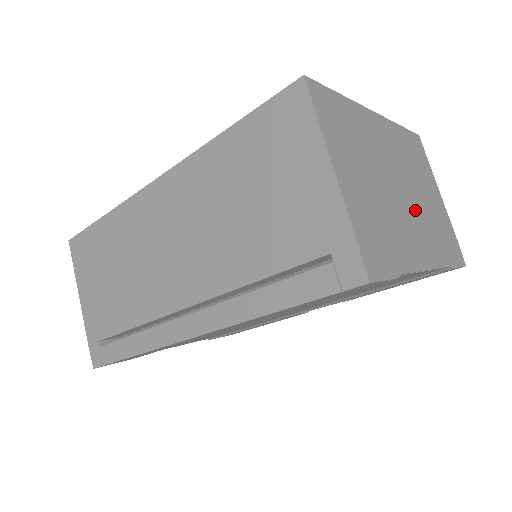
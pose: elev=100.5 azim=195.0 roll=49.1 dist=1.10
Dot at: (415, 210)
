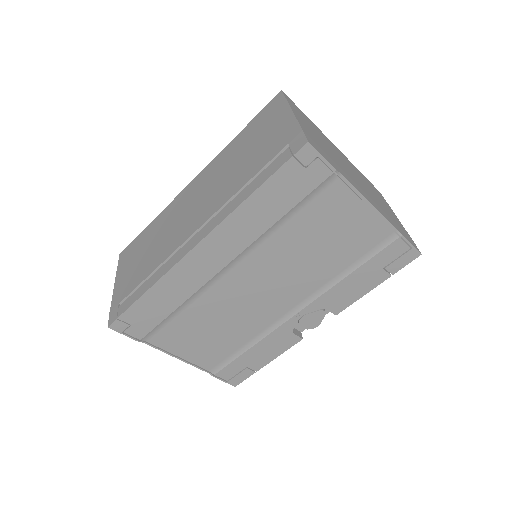
Dot at: (364, 188)
